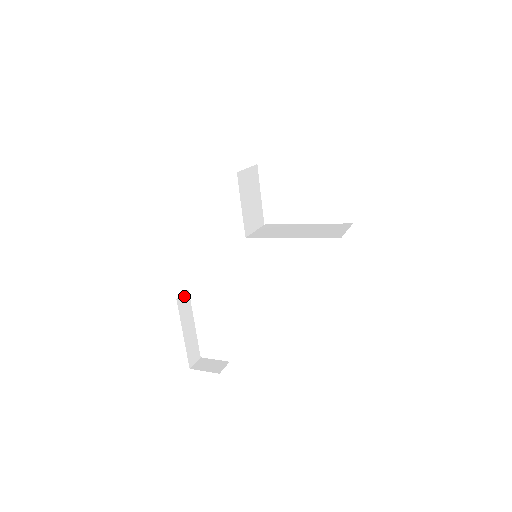
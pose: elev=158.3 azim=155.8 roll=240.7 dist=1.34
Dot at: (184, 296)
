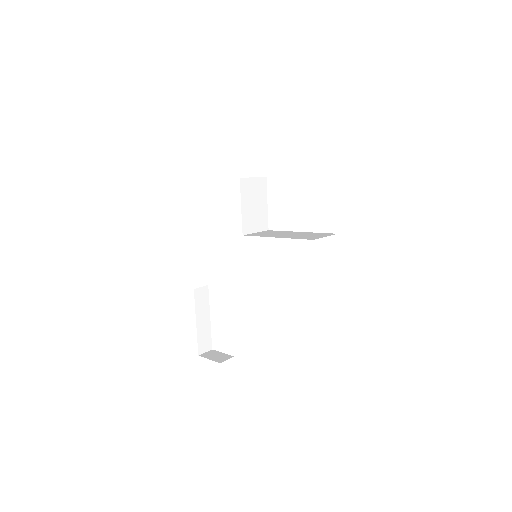
Dot at: (203, 289)
